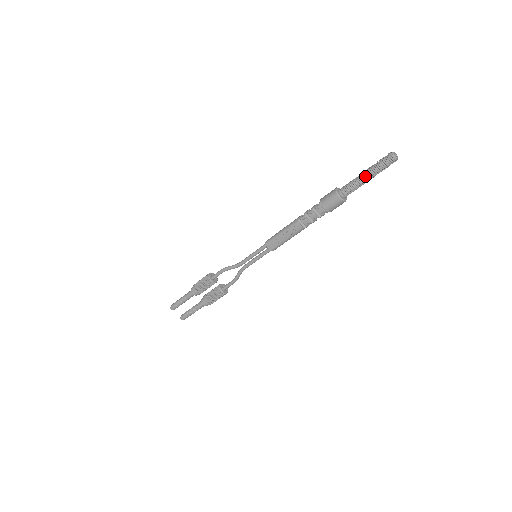
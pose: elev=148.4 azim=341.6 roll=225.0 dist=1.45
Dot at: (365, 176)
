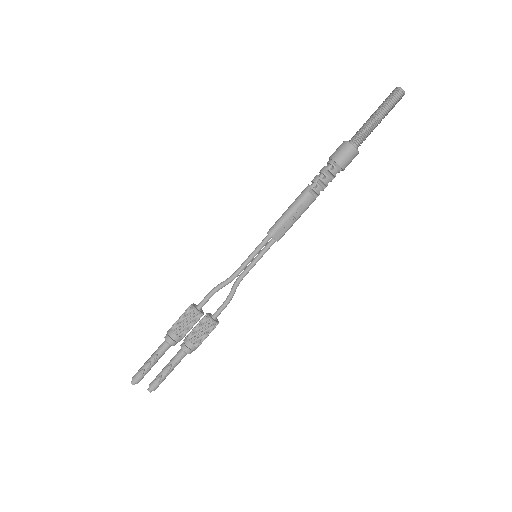
Dot at: (378, 119)
